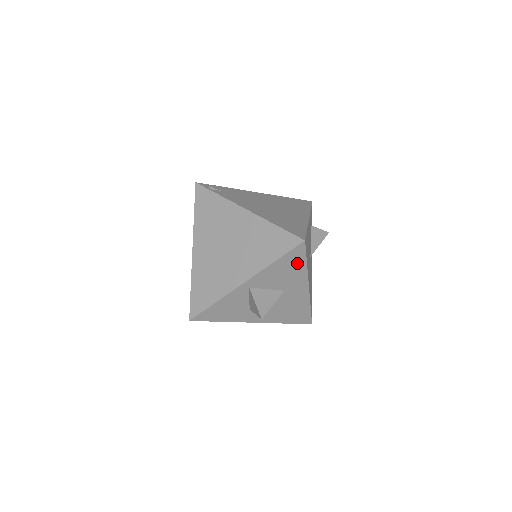
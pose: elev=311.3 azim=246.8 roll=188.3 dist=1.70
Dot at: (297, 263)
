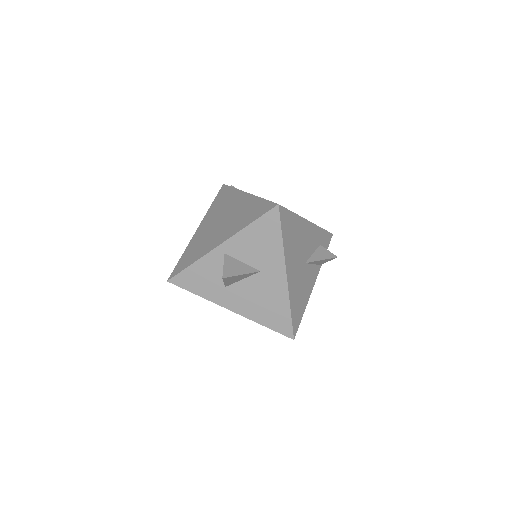
Dot at: (272, 234)
